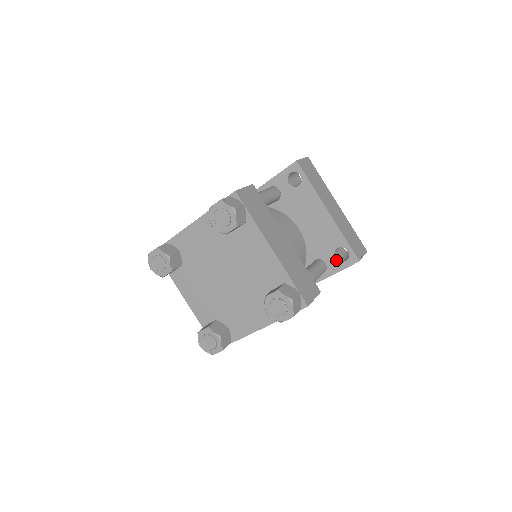
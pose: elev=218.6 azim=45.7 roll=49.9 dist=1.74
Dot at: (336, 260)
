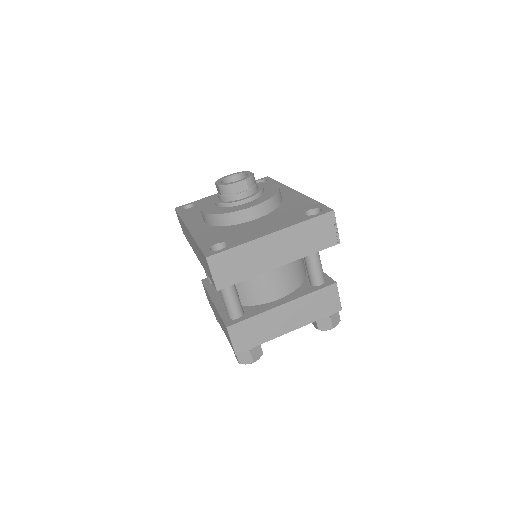
Dot at: occluded
